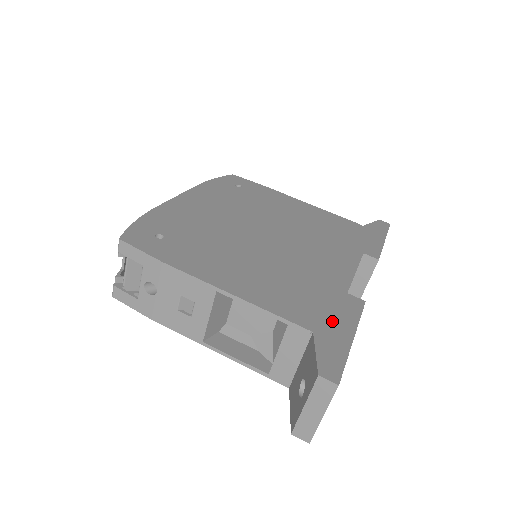
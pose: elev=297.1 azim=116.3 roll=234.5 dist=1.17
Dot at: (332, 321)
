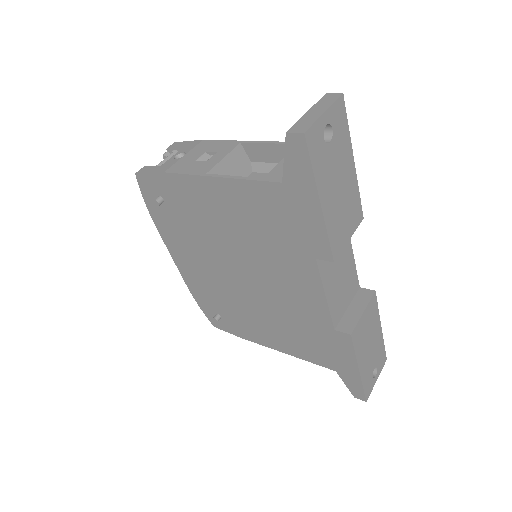
Dot at: occluded
